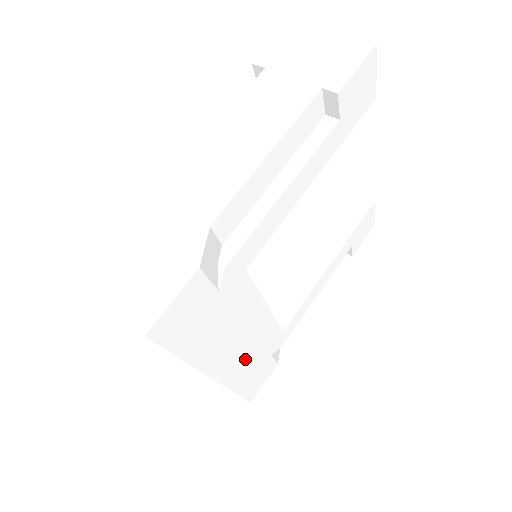
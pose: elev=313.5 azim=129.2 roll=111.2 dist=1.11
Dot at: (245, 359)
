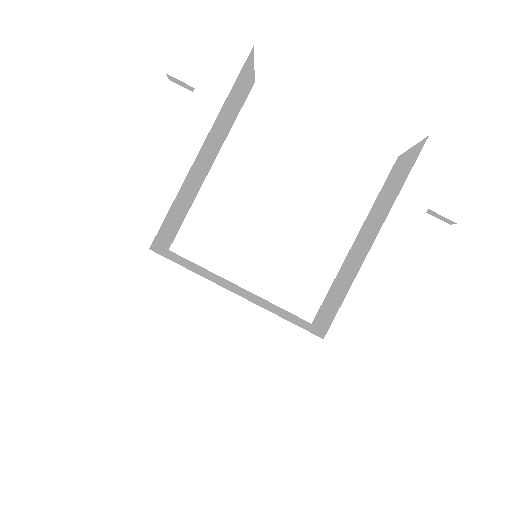
Dot at: (248, 367)
